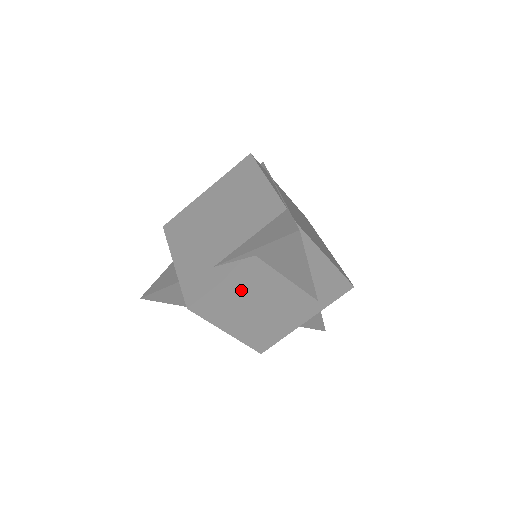
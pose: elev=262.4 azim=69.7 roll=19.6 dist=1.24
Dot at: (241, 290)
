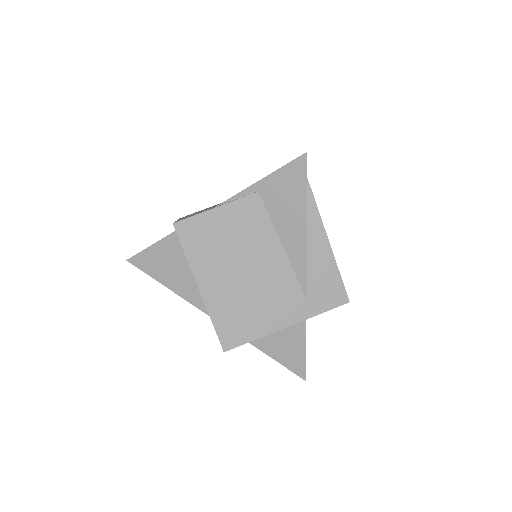
Dot at: (232, 231)
